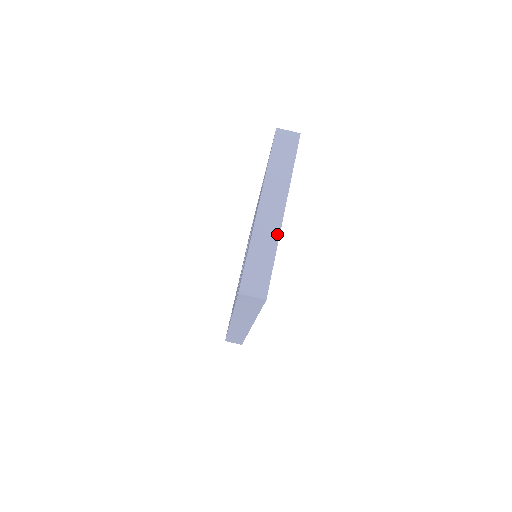
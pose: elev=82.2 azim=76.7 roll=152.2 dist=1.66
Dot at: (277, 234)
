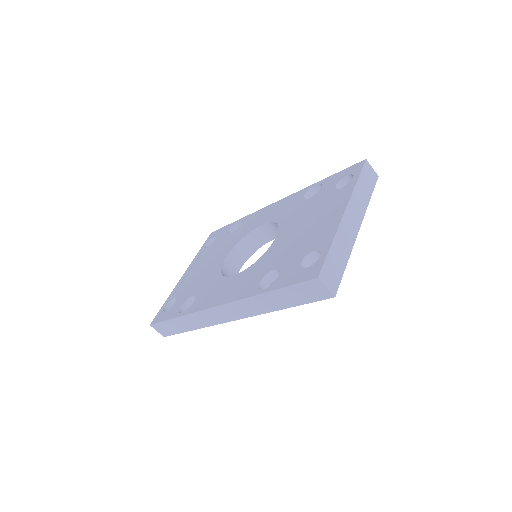
Dot at: (352, 245)
